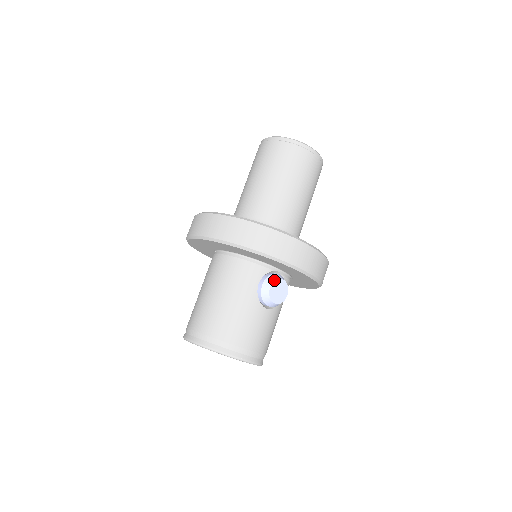
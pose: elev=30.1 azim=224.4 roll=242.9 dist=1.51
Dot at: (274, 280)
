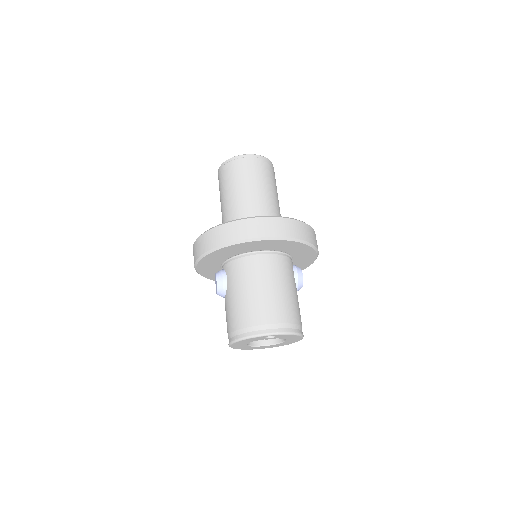
Dot at: occluded
